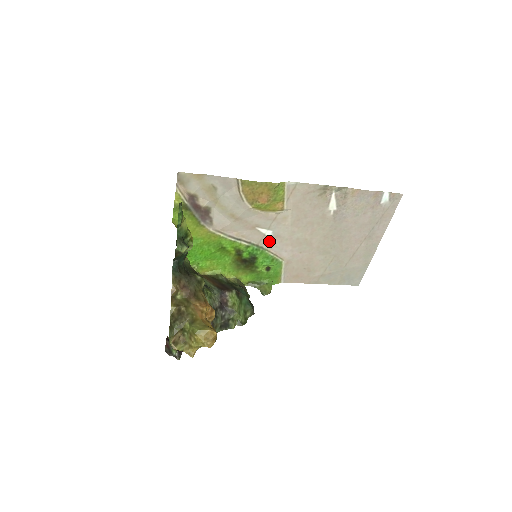
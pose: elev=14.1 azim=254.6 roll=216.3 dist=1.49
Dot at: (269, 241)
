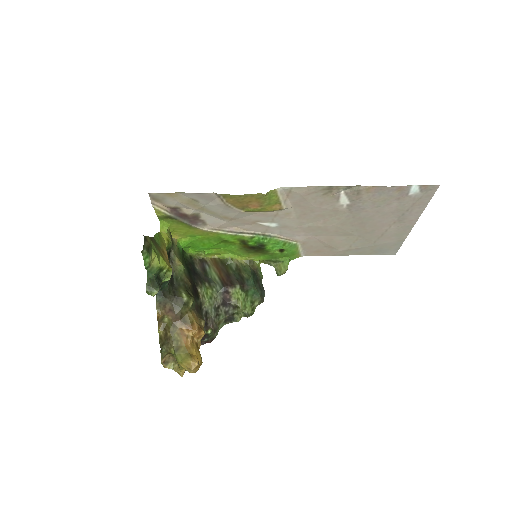
Dot at: (276, 230)
